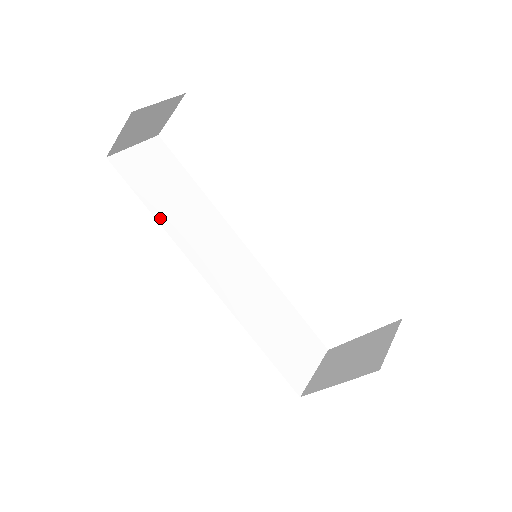
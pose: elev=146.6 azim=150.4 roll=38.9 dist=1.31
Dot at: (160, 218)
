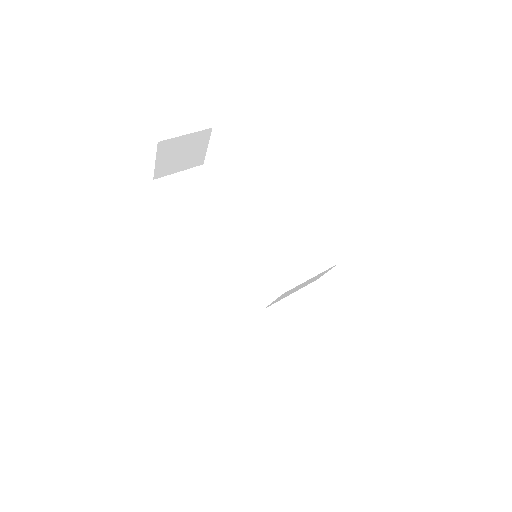
Dot at: (186, 225)
